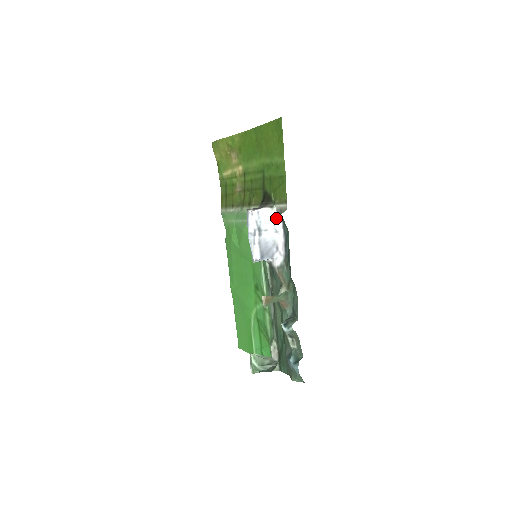
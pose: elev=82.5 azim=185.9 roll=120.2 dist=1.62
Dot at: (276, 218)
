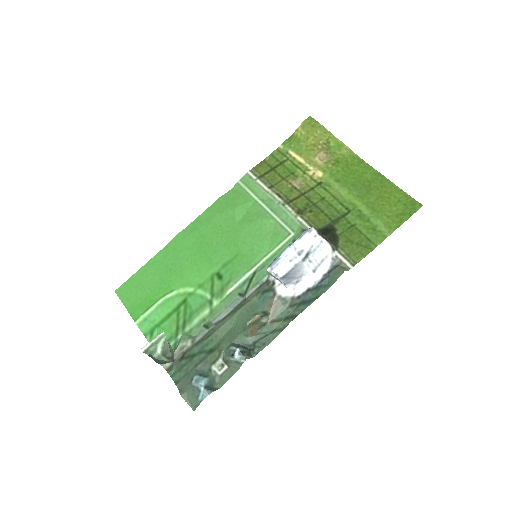
Dot at: (326, 261)
